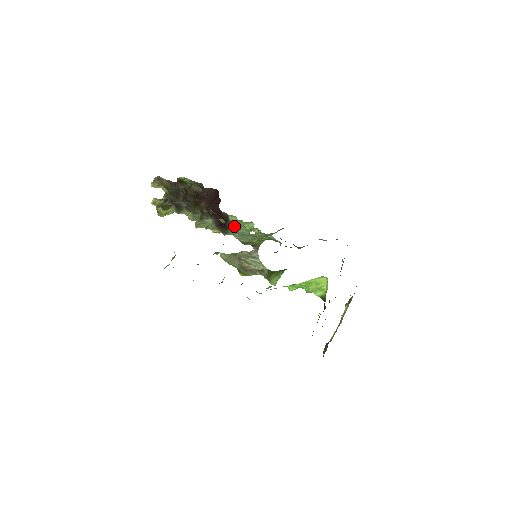
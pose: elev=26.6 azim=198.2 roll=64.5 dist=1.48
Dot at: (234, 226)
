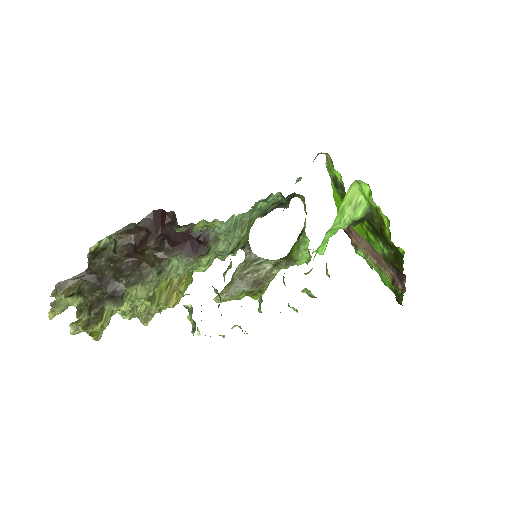
Dot at: (212, 230)
